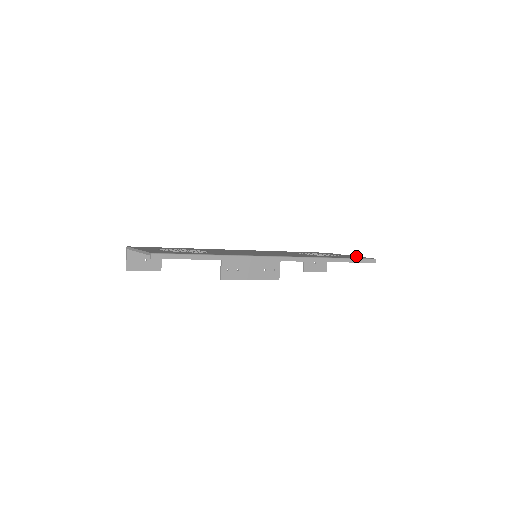
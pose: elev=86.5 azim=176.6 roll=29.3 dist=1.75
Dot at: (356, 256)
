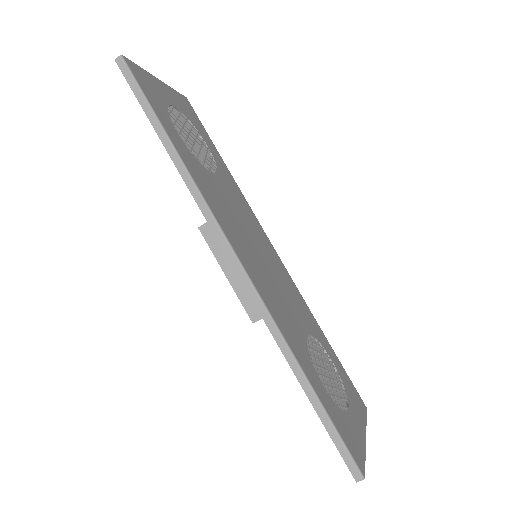
Dot at: (364, 445)
